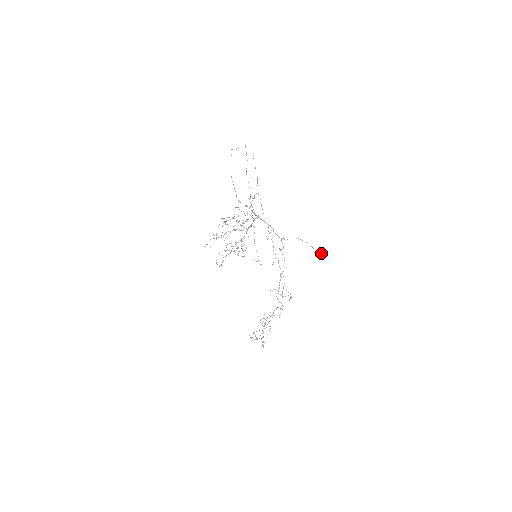
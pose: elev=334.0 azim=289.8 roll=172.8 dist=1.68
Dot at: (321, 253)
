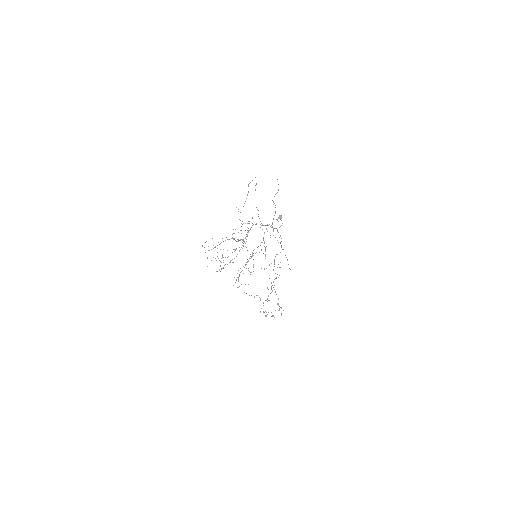
Dot at: (281, 217)
